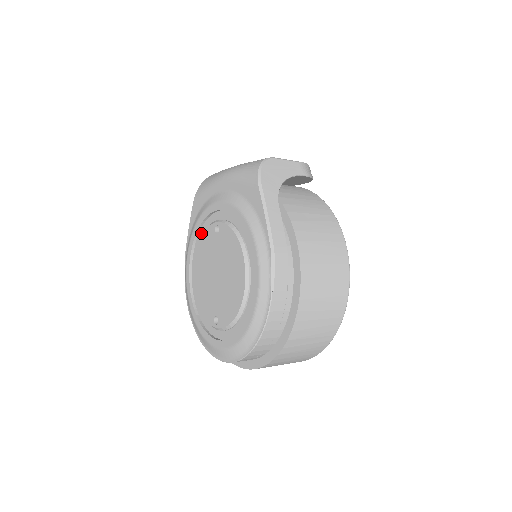
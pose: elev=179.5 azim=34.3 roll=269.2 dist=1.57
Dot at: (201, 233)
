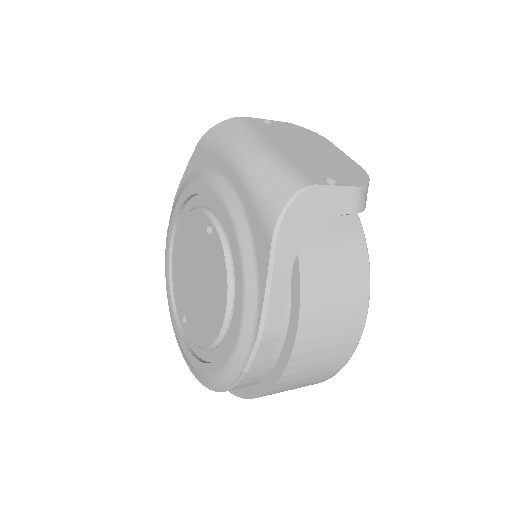
Dot at: (194, 201)
